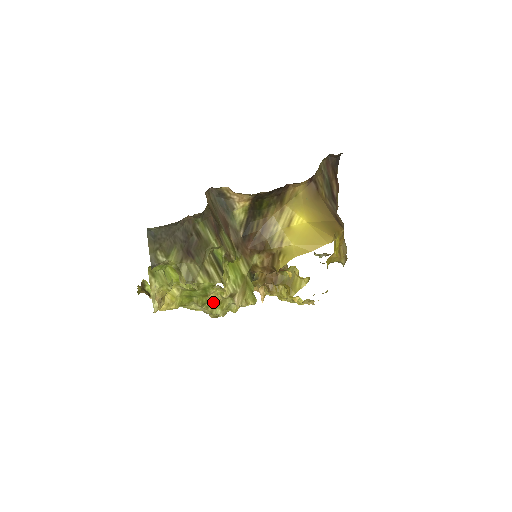
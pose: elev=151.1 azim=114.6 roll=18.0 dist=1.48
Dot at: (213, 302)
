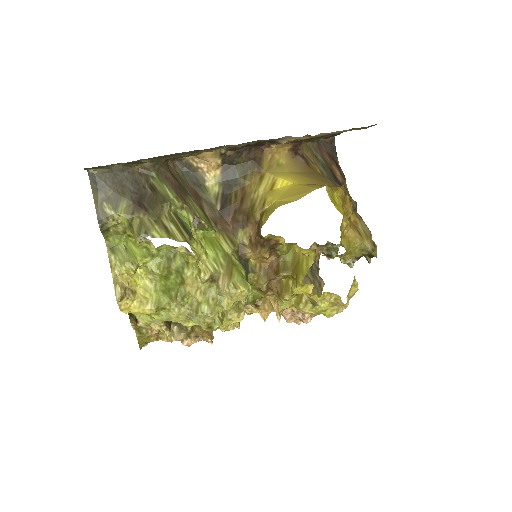
Dot at: (193, 290)
